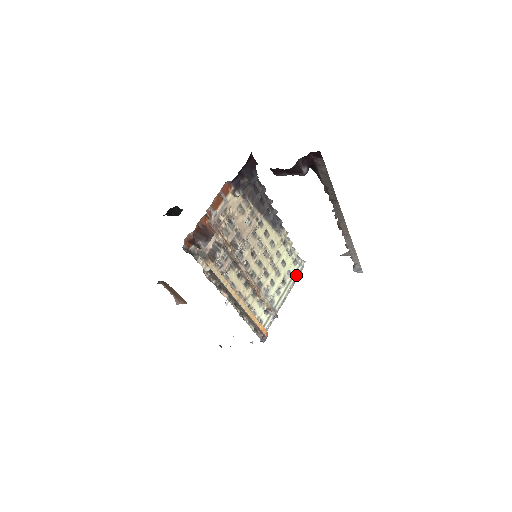
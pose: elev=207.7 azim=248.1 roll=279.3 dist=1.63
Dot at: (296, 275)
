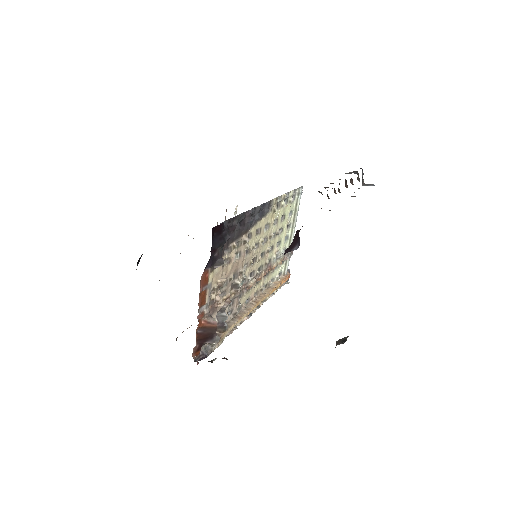
Dot at: (298, 207)
